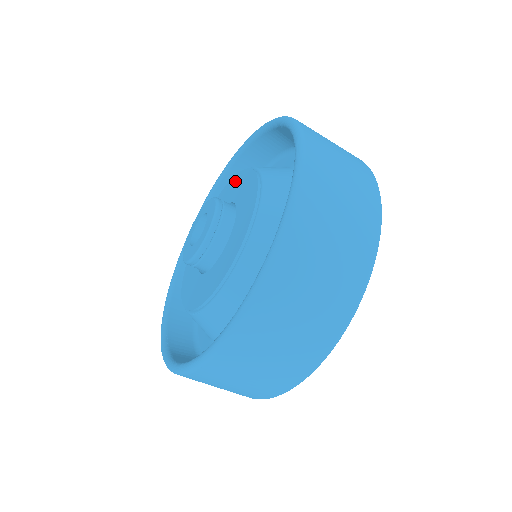
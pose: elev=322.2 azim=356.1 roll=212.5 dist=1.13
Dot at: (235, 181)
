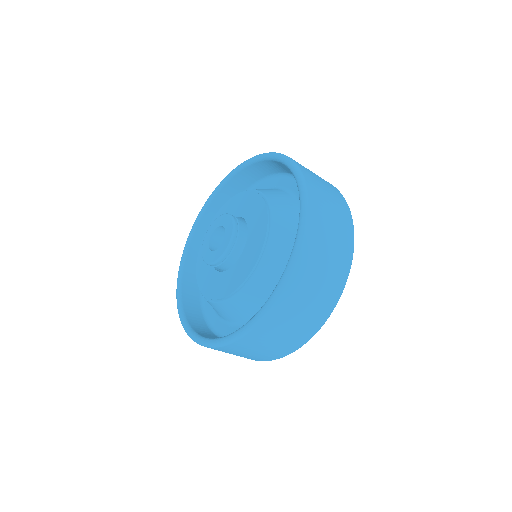
Dot at: (251, 199)
